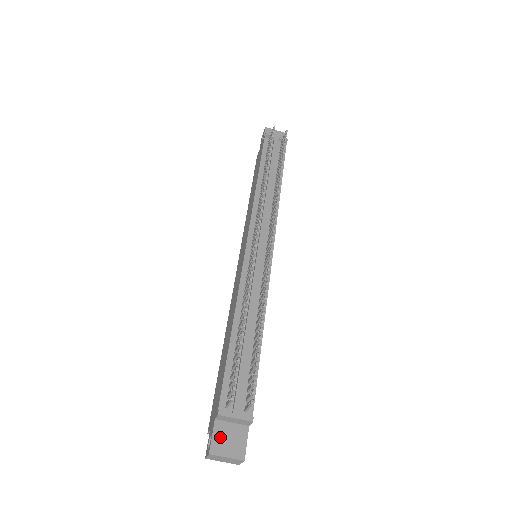
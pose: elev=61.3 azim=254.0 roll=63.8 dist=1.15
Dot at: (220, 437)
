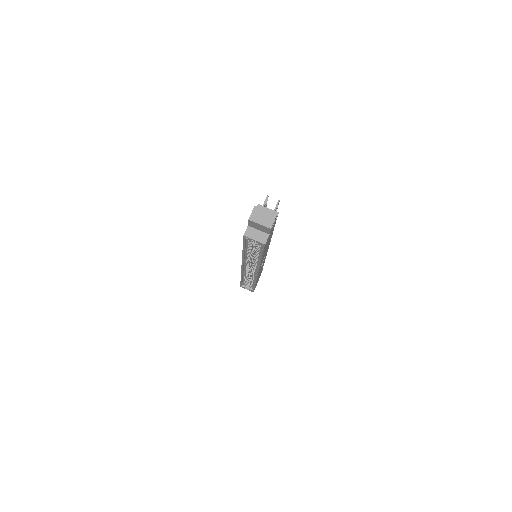
Dot at: occluded
